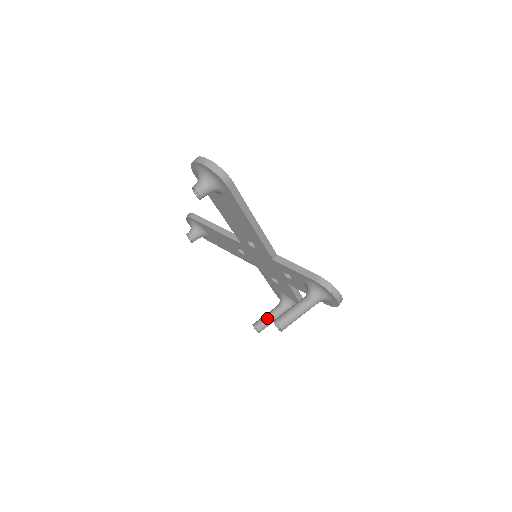
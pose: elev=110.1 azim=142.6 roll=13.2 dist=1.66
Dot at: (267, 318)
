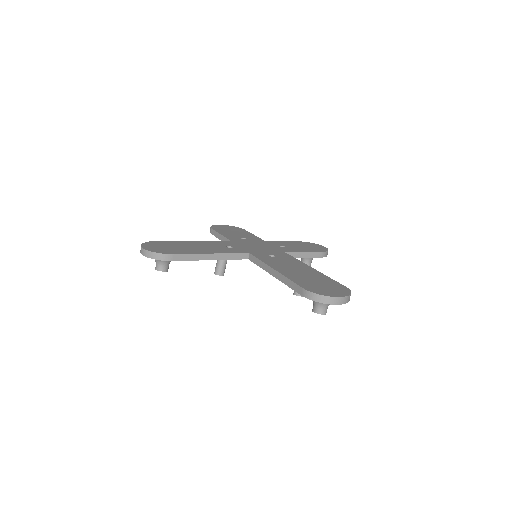
Dot at: (226, 263)
